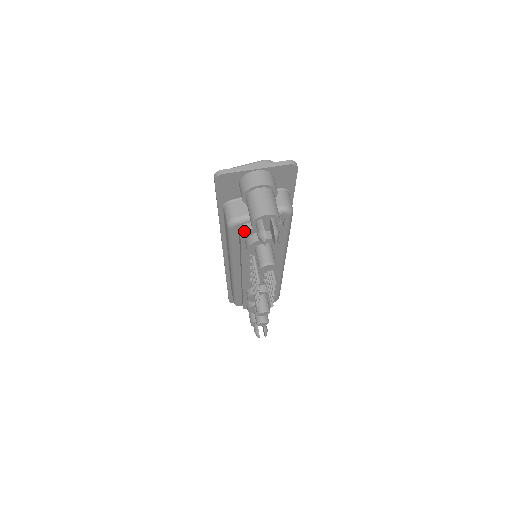
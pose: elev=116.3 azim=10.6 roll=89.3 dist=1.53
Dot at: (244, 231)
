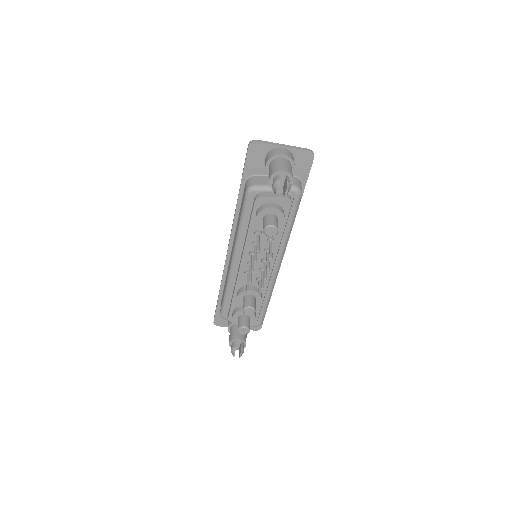
Dot at: (259, 197)
